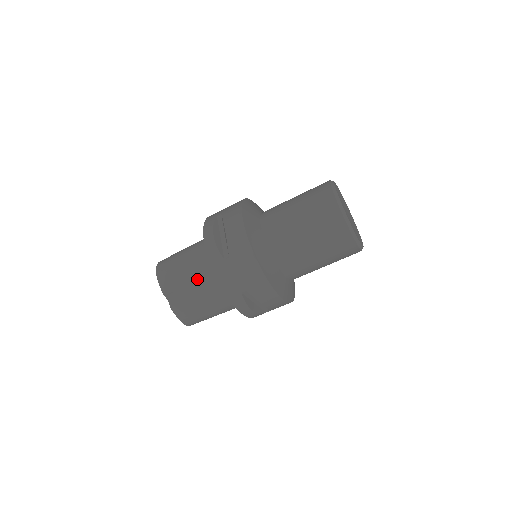
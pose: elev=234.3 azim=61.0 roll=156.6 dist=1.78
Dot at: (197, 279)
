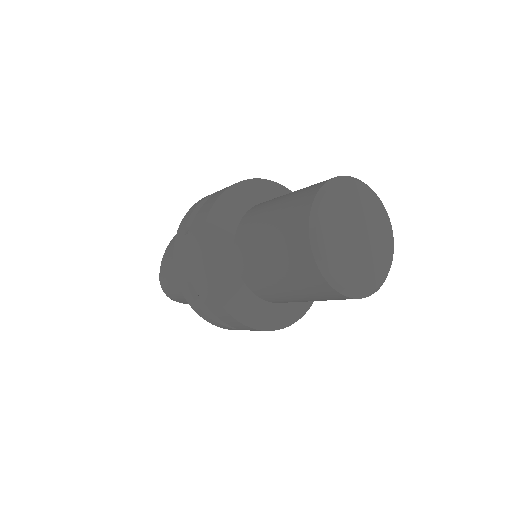
Dot at: occluded
